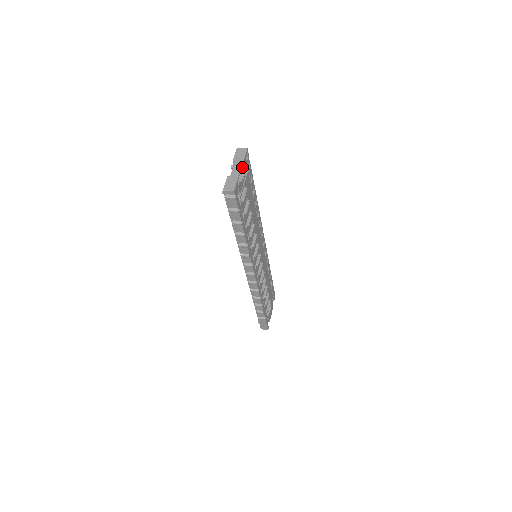
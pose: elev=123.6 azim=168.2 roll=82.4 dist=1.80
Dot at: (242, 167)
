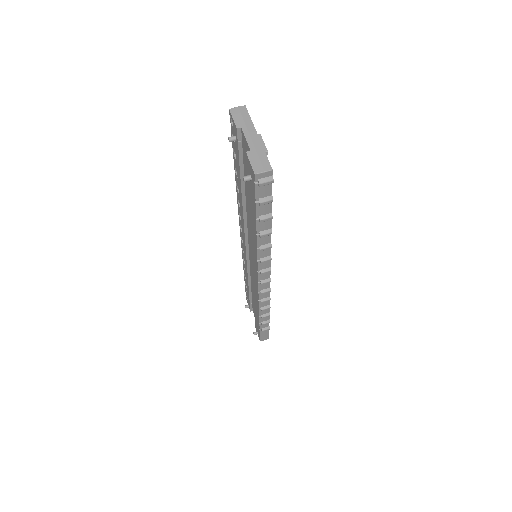
Dot at: occluded
